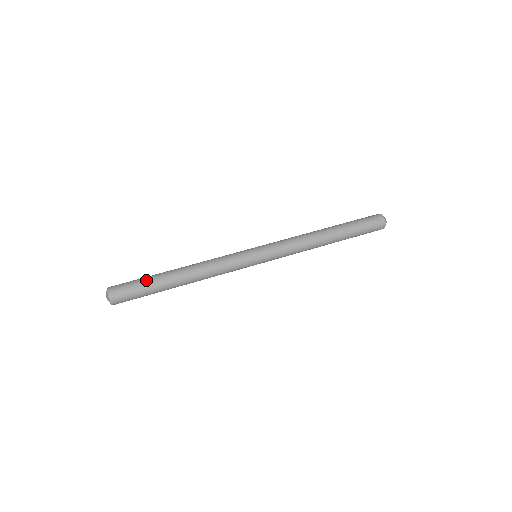
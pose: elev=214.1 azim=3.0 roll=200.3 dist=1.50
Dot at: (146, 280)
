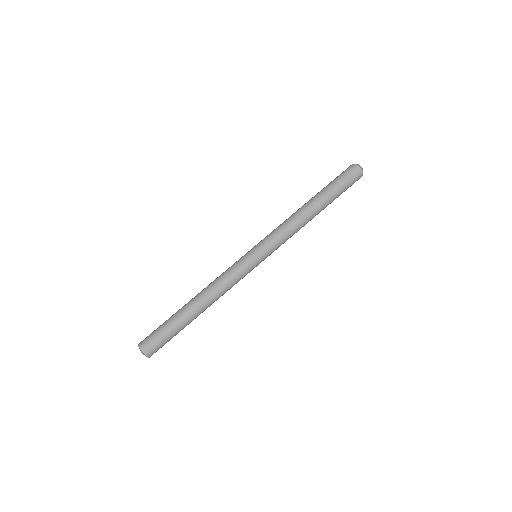
Dot at: (167, 320)
